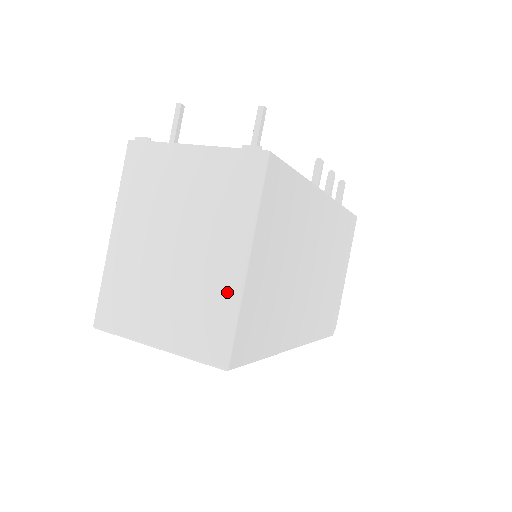
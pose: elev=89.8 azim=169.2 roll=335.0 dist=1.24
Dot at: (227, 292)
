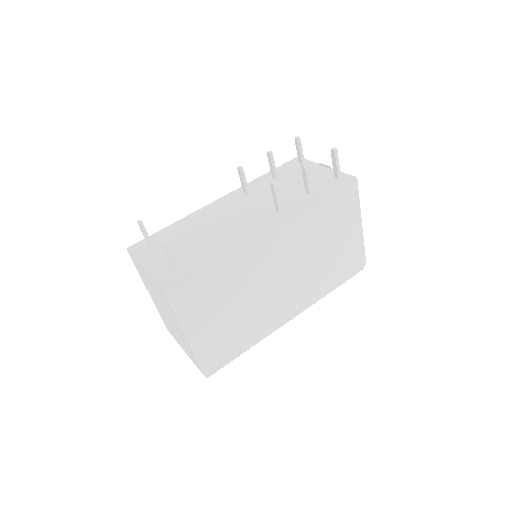
Dot at: (190, 347)
